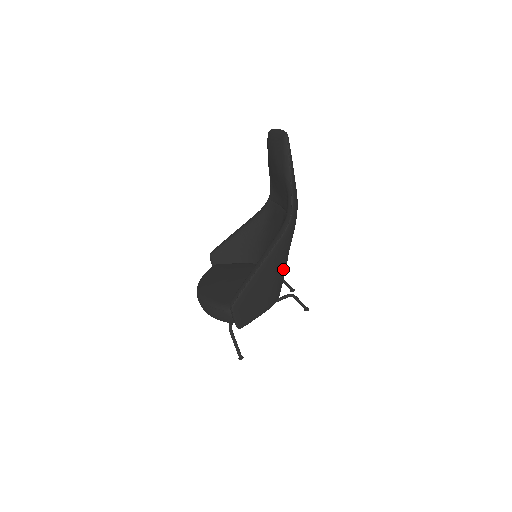
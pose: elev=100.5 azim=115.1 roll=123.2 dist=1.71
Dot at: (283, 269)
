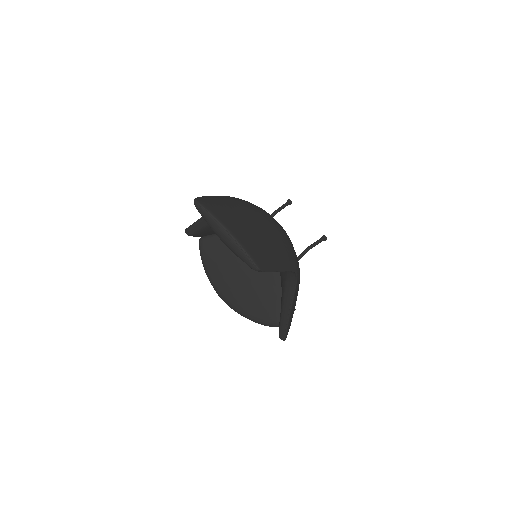
Dot at: (298, 267)
